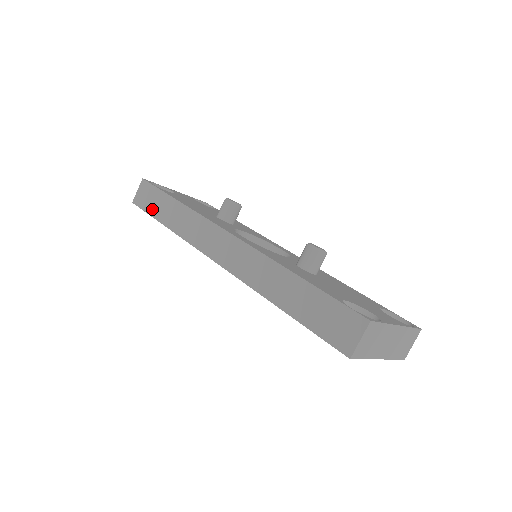
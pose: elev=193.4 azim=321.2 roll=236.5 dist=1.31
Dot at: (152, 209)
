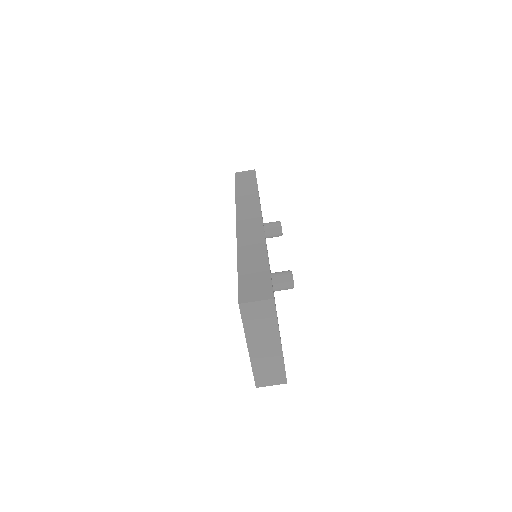
Dot at: (240, 182)
